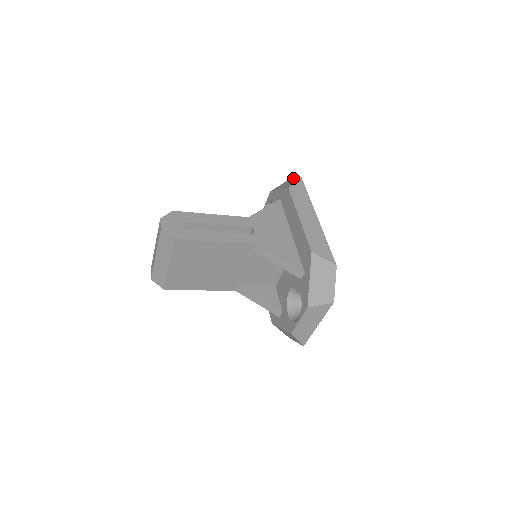
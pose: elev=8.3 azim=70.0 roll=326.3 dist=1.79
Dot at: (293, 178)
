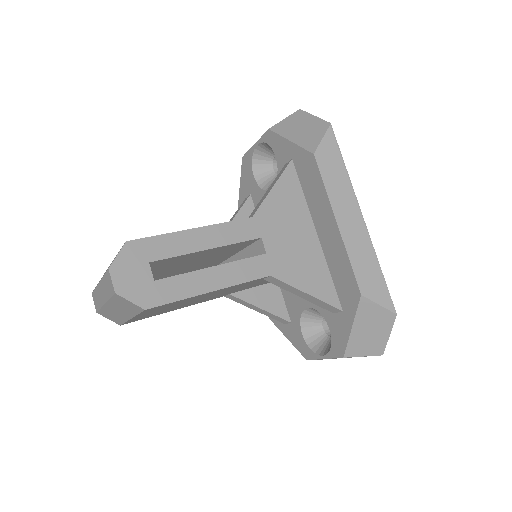
Dot at: (311, 114)
